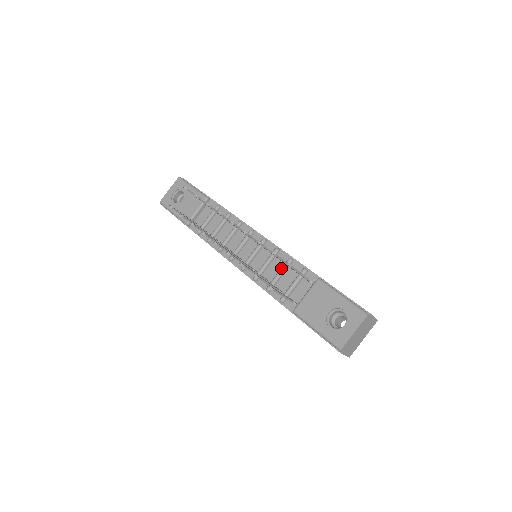
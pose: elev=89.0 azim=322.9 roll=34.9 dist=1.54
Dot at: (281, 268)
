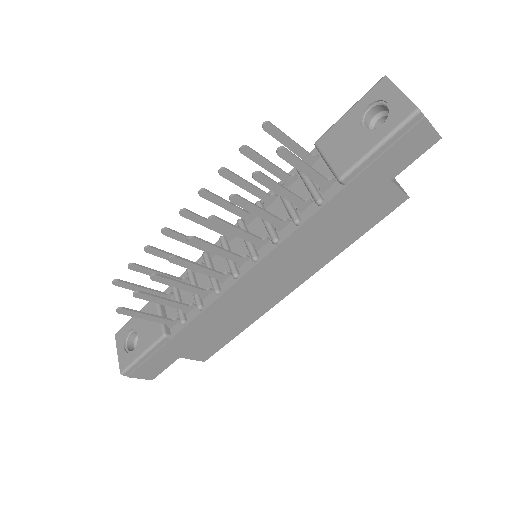
Dot at: (280, 197)
